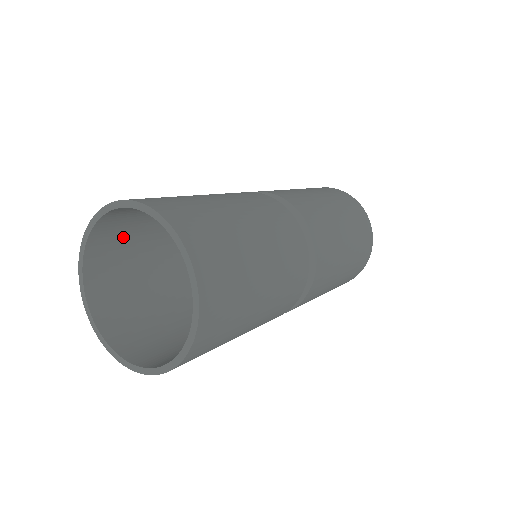
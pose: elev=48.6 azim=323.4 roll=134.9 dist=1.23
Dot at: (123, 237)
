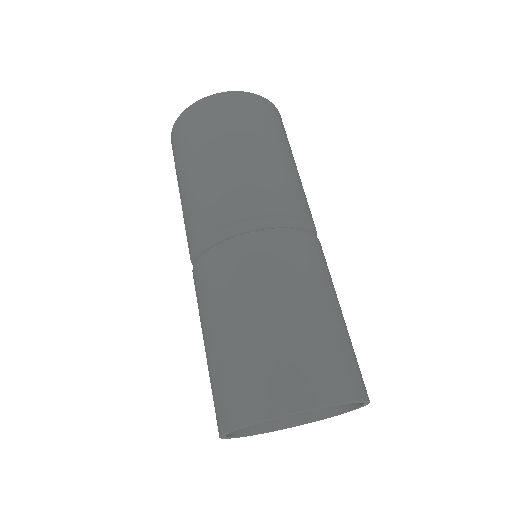
Dot at: occluded
